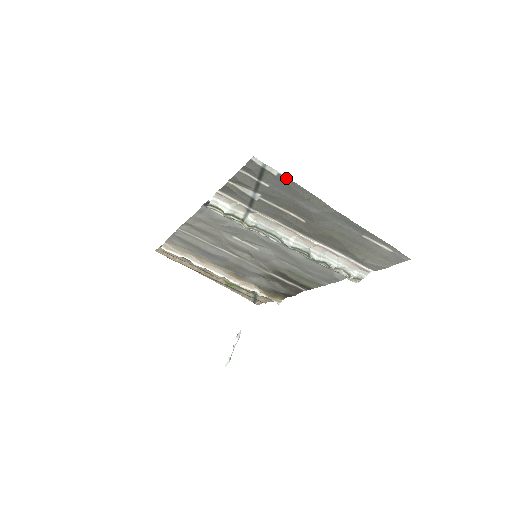
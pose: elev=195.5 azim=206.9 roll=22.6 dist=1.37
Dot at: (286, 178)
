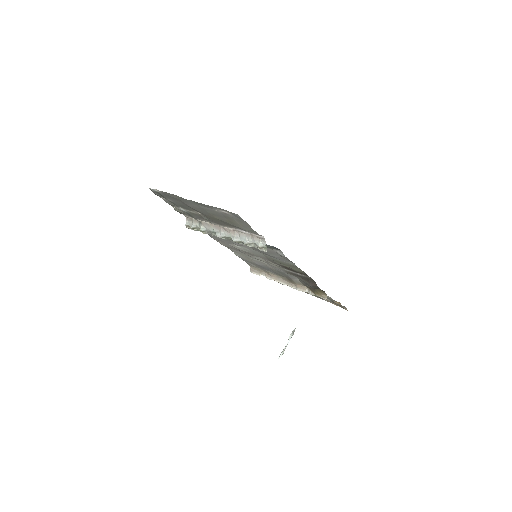
Dot at: (162, 192)
